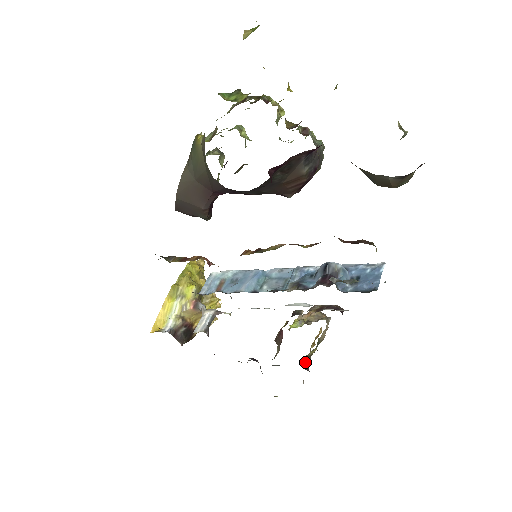
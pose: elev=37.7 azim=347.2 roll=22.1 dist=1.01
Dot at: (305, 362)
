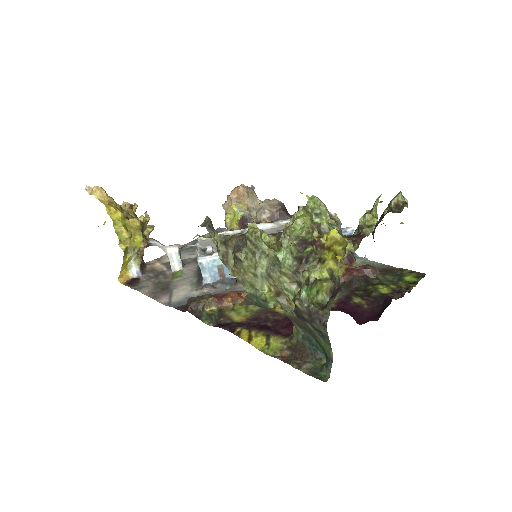
Dot at: occluded
